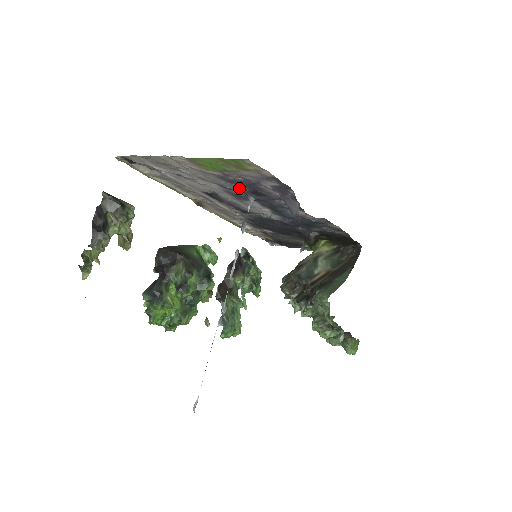
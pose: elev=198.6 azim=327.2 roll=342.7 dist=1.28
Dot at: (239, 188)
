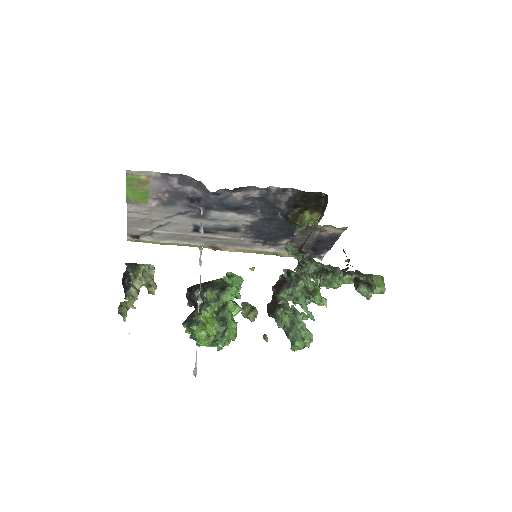
Dot at: (185, 206)
